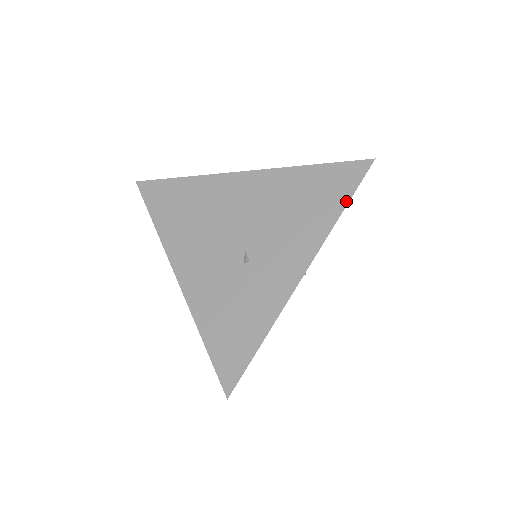
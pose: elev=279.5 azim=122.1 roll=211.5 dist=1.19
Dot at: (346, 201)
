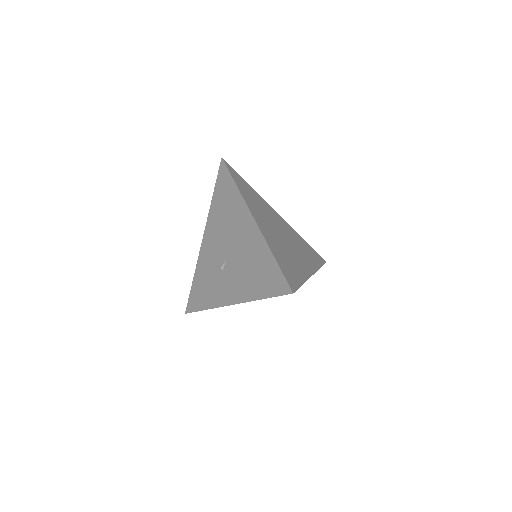
Dot at: (266, 296)
